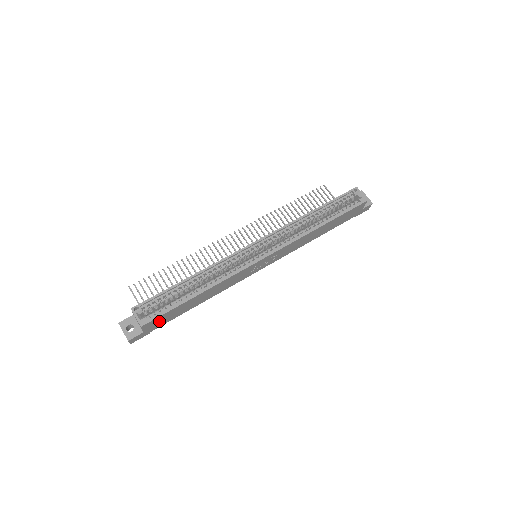
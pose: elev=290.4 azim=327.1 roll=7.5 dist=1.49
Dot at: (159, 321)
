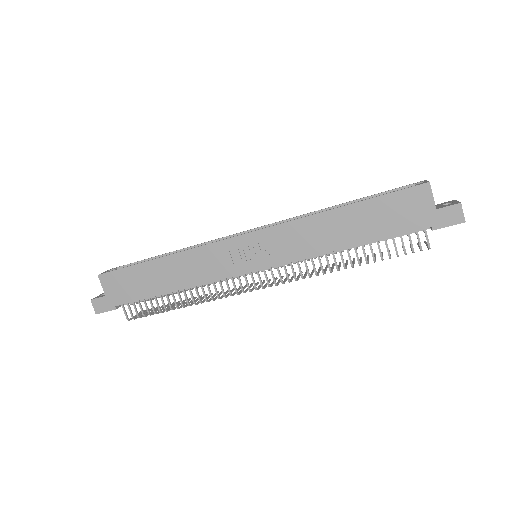
Dot at: (120, 285)
